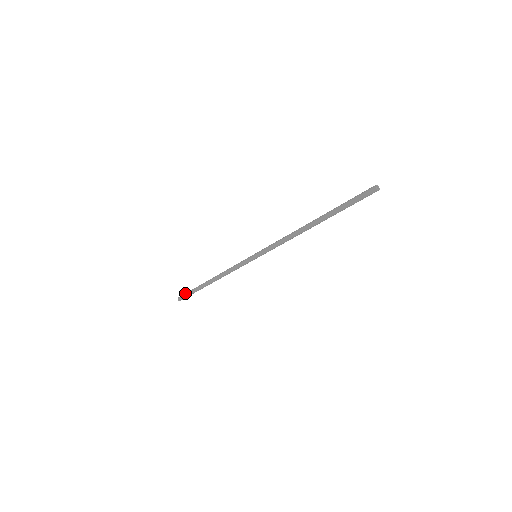
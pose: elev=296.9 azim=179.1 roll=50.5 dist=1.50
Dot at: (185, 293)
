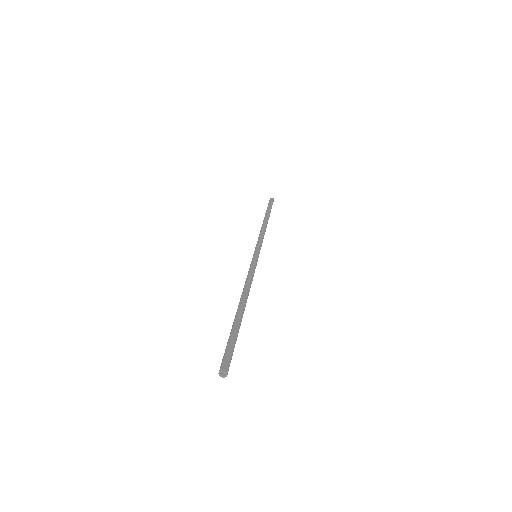
Dot at: (270, 202)
